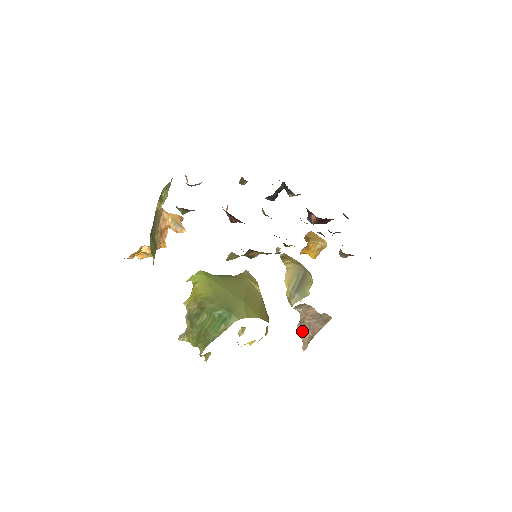
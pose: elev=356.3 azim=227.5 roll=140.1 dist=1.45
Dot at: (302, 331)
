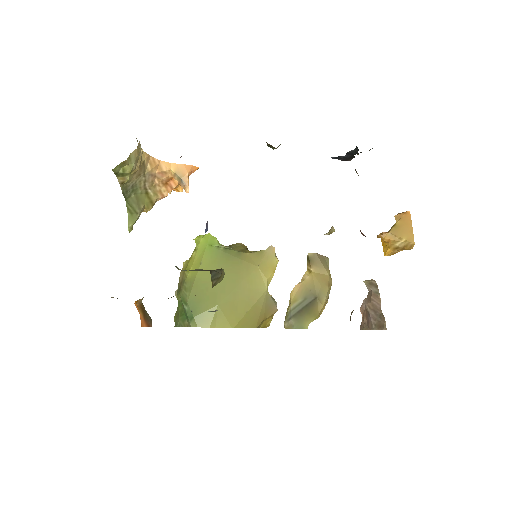
Dot at: (363, 311)
